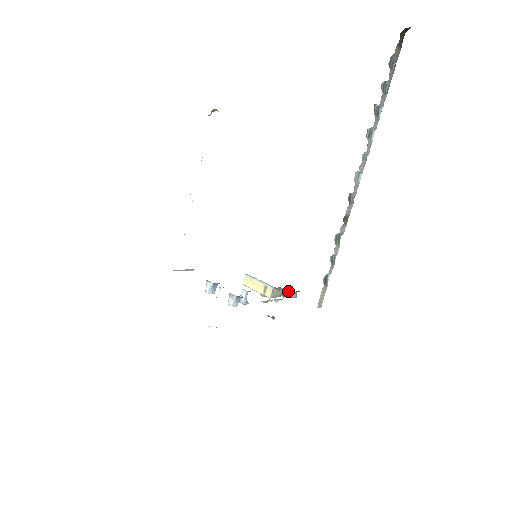
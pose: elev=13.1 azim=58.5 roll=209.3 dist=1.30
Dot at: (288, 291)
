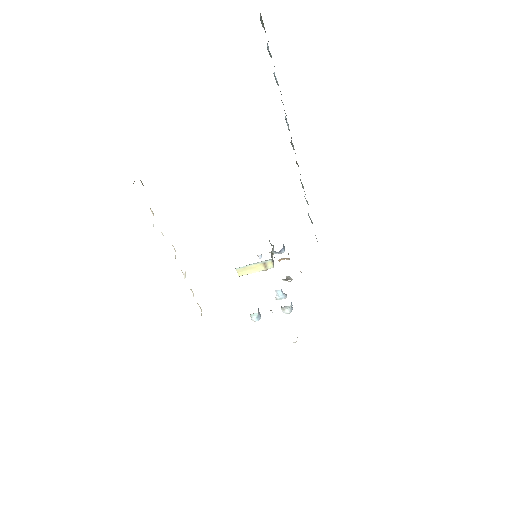
Dot at: (281, 249)
